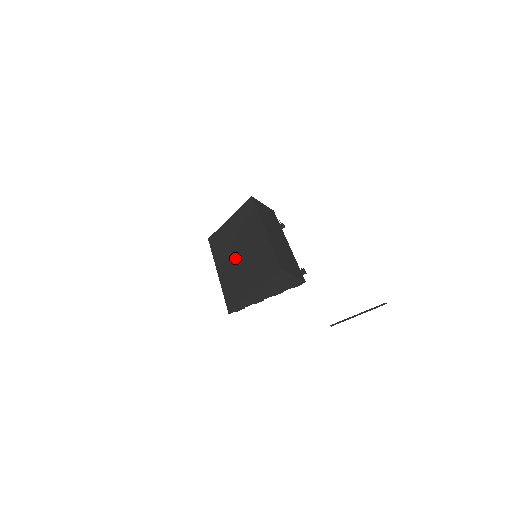
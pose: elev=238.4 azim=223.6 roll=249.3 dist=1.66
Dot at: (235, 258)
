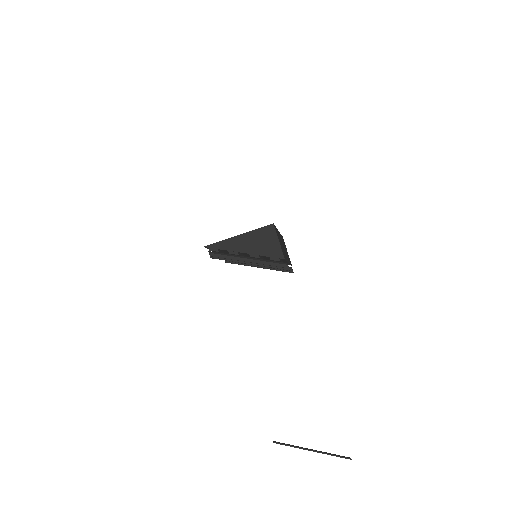
Dot at: occluded
